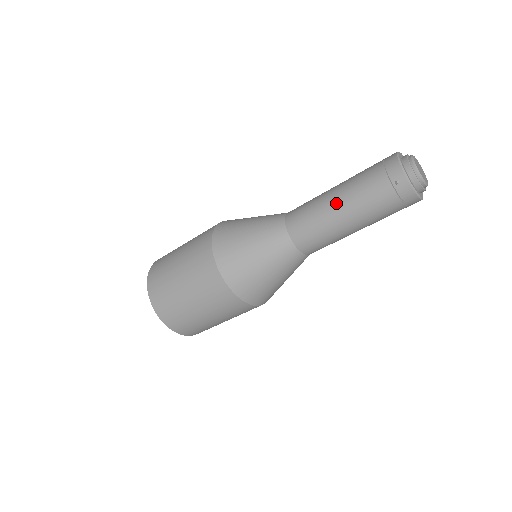
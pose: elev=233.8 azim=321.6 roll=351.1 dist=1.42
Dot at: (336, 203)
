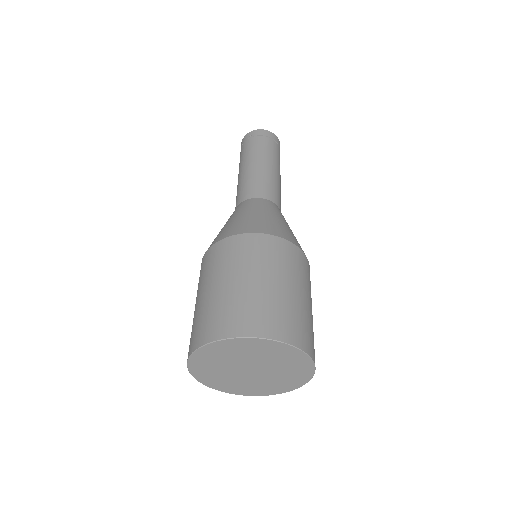
Dot at: (242, 169)
